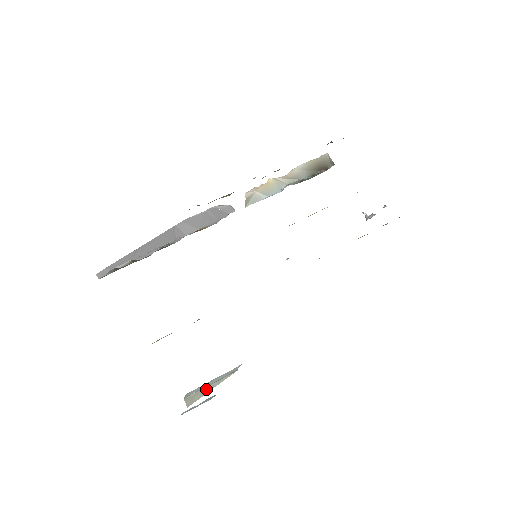
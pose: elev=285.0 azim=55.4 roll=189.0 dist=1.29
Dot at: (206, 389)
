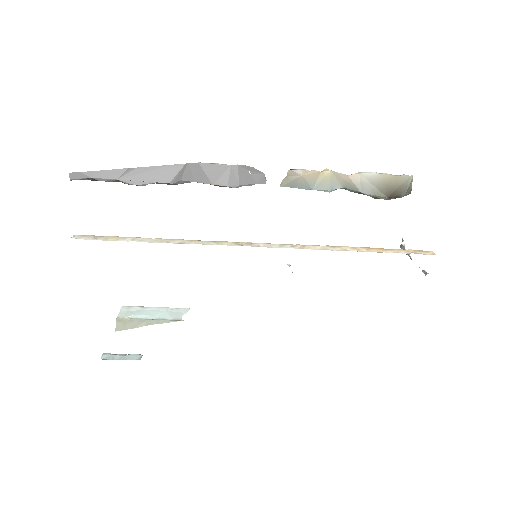
Dot at: (142, 322)
